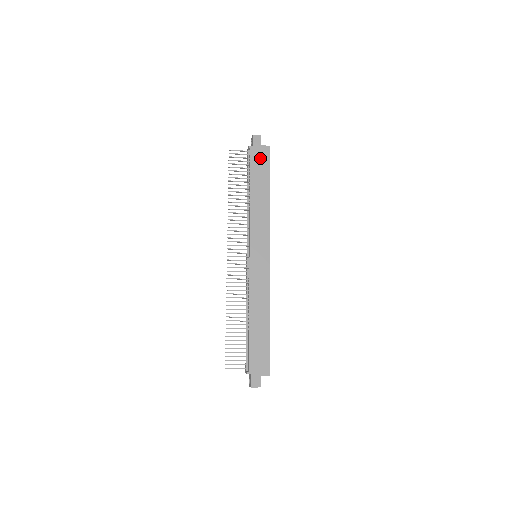
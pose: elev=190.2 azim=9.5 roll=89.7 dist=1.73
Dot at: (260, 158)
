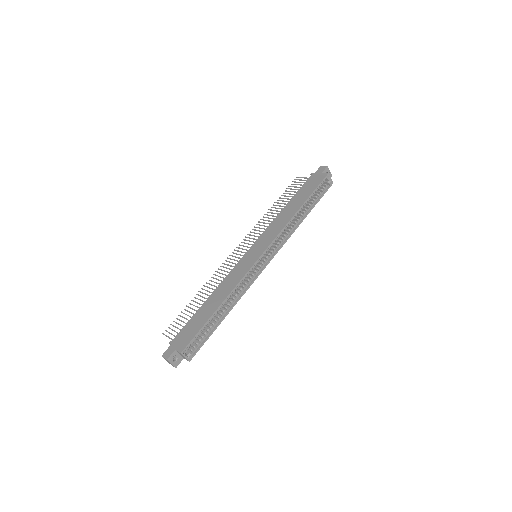
Dot at: (314, 181)
